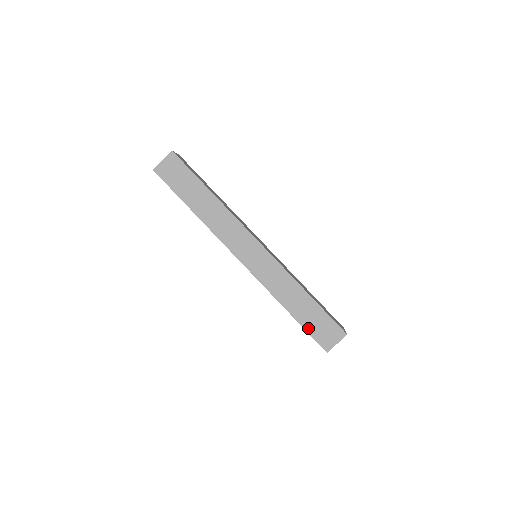
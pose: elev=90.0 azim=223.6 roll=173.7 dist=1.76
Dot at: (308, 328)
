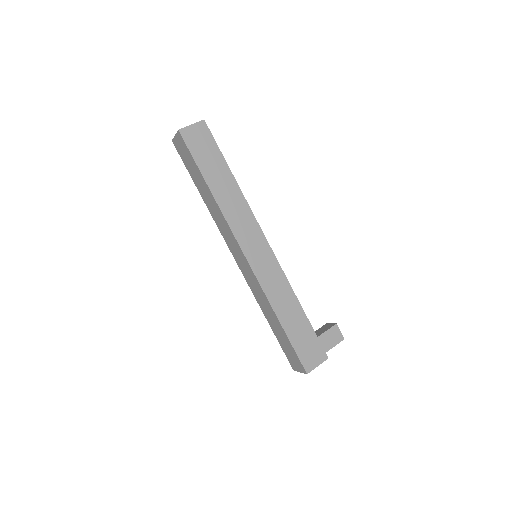
Dot at: (281, 344)
